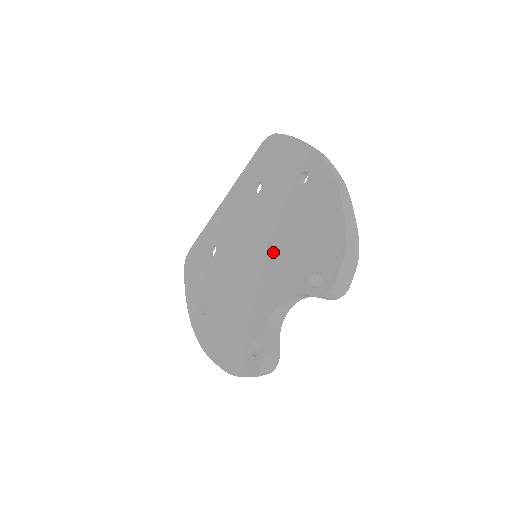
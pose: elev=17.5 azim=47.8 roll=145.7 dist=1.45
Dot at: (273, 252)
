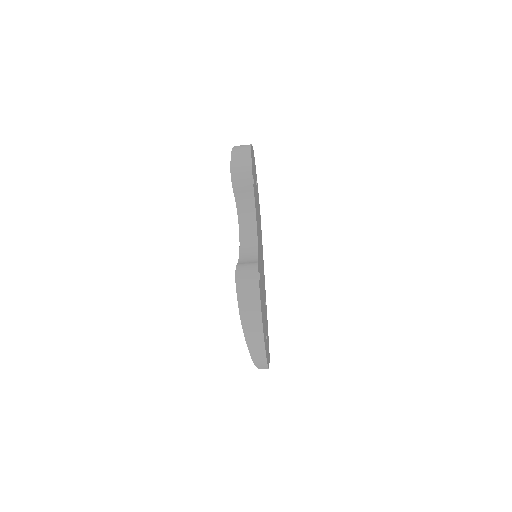
Dot at: occluded
